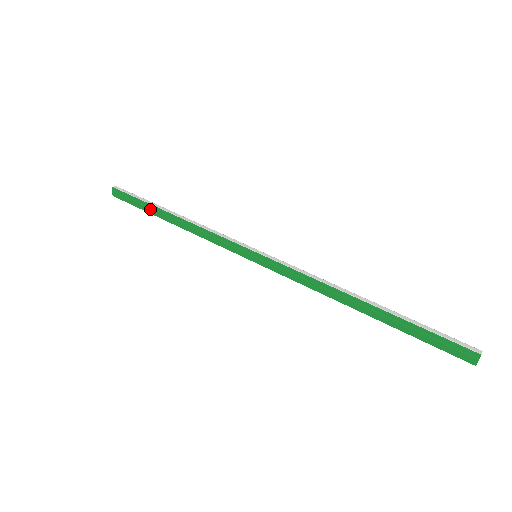
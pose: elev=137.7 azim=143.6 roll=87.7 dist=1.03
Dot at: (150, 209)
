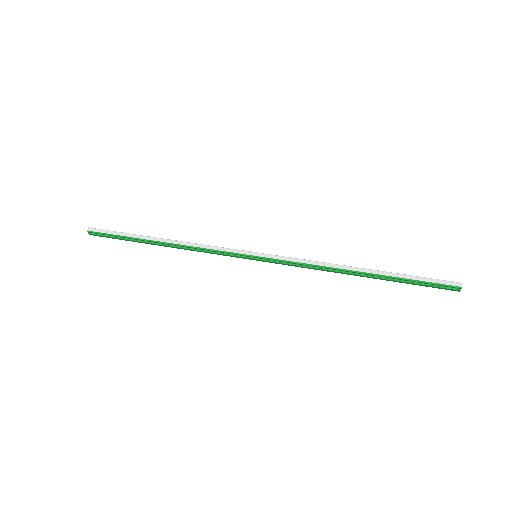
Dot at: (137, 241)
